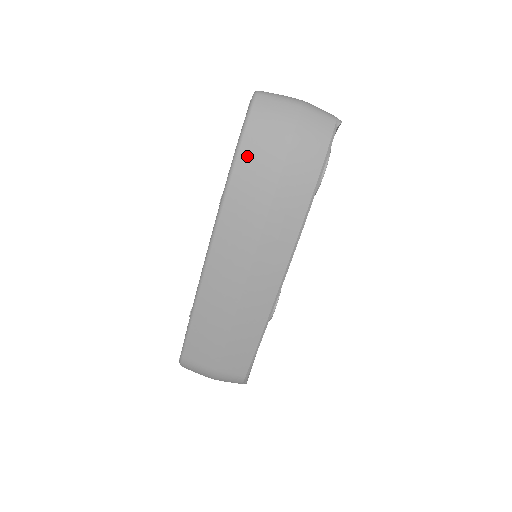
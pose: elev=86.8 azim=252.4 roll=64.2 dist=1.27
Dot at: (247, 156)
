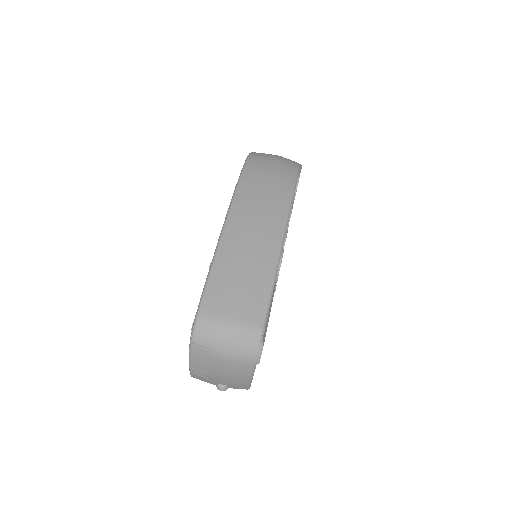
Dot at: (252, 164)
